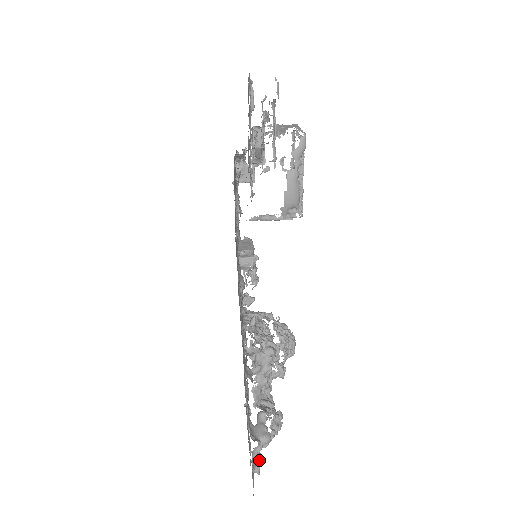
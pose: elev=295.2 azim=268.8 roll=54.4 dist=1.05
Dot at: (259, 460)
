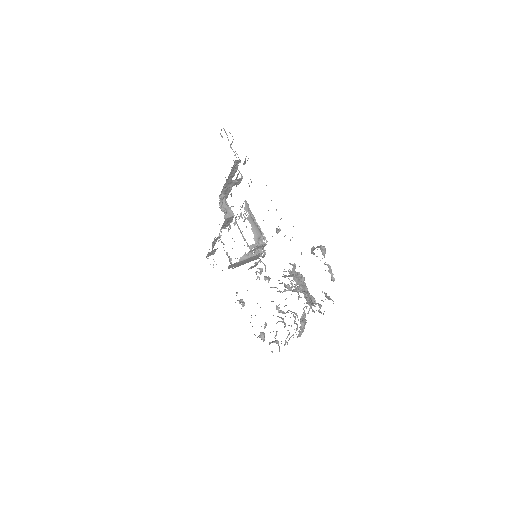
Dot at: (328, 264)
